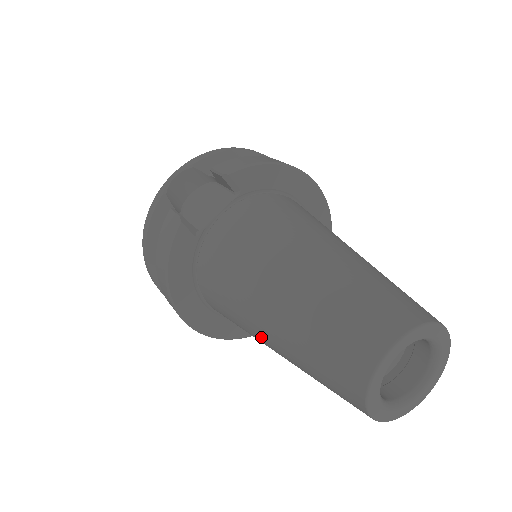
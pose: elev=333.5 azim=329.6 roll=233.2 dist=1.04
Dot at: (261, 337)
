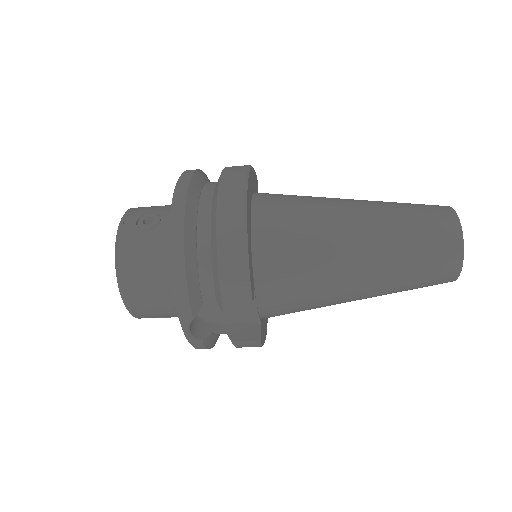
Dot at: (344, 204)
